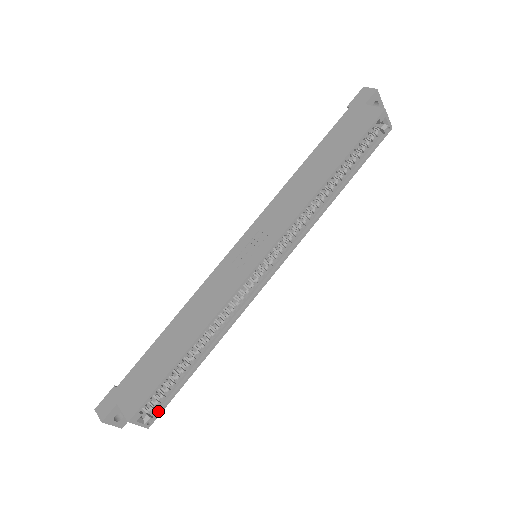
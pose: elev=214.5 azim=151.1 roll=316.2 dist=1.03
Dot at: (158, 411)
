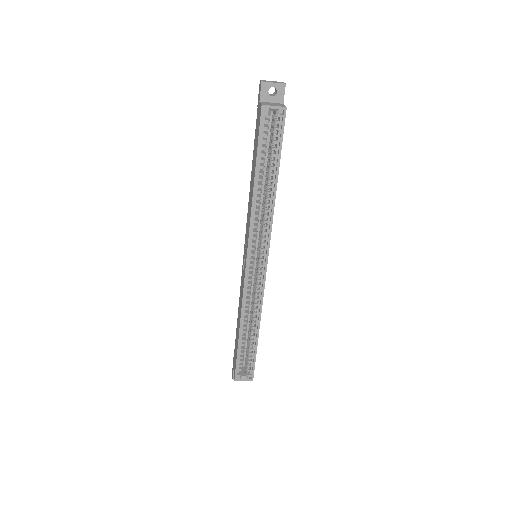
Dot at: (252, 370)
